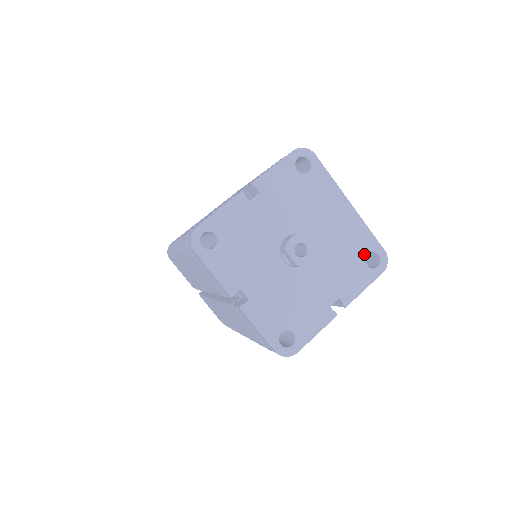
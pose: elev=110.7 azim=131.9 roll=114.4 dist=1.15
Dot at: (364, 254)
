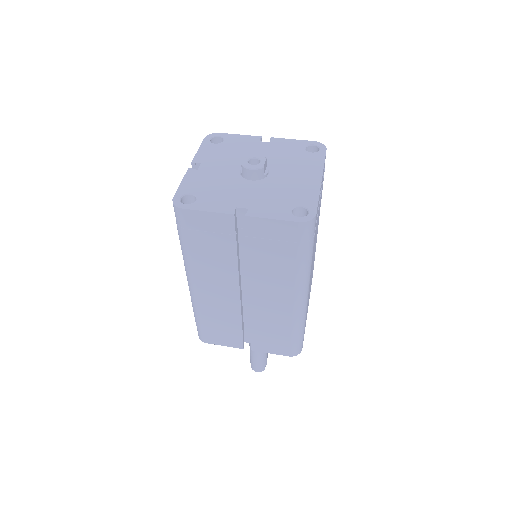
Dot at: (298, 204)
